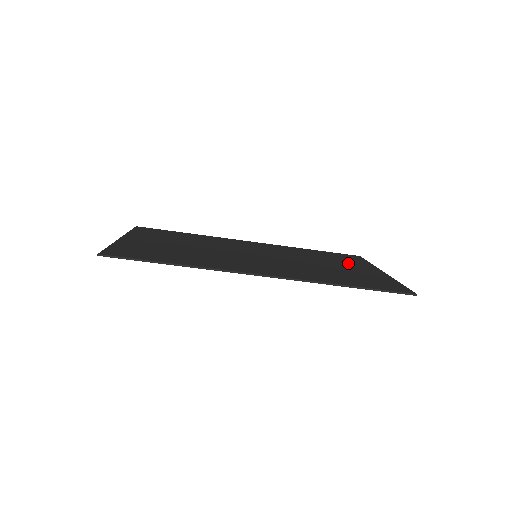
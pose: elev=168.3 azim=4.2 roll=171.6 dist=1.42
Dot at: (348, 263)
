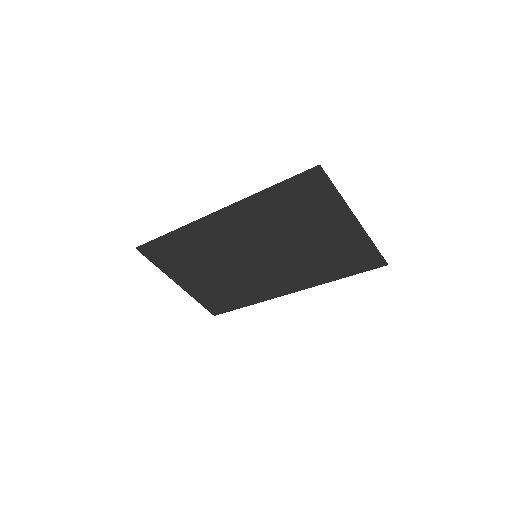
Dot at: (339, 240)
